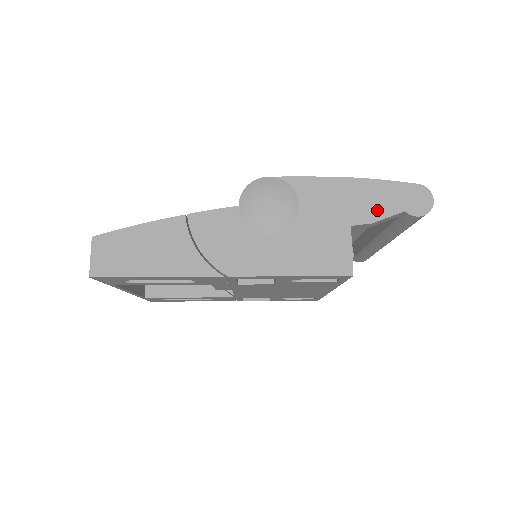
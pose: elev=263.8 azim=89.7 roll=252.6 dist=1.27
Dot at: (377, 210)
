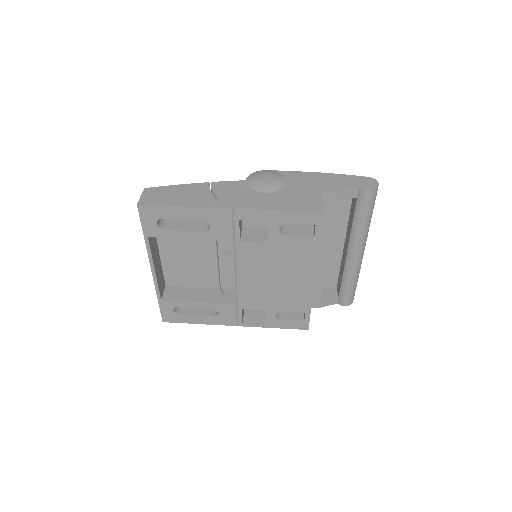
Dot at: (340, 186)
